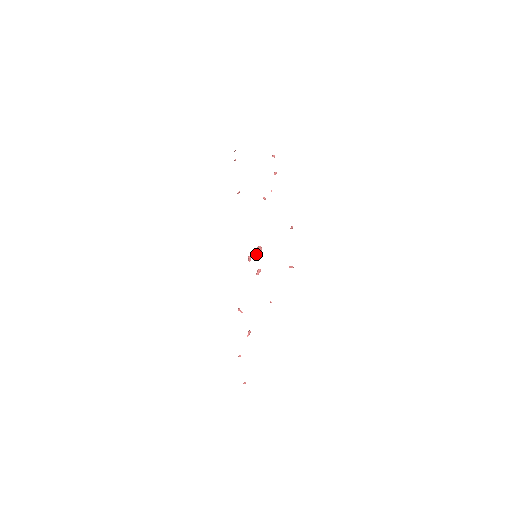
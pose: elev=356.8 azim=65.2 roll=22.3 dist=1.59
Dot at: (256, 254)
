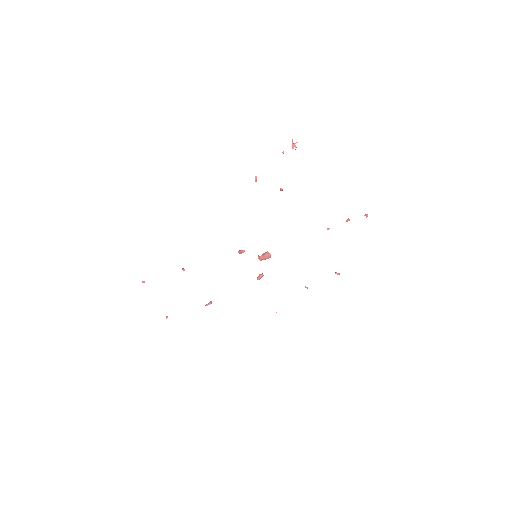
Dot at: (262, 259)
